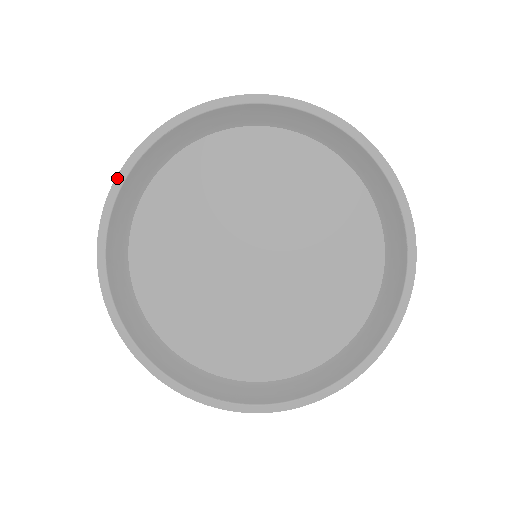
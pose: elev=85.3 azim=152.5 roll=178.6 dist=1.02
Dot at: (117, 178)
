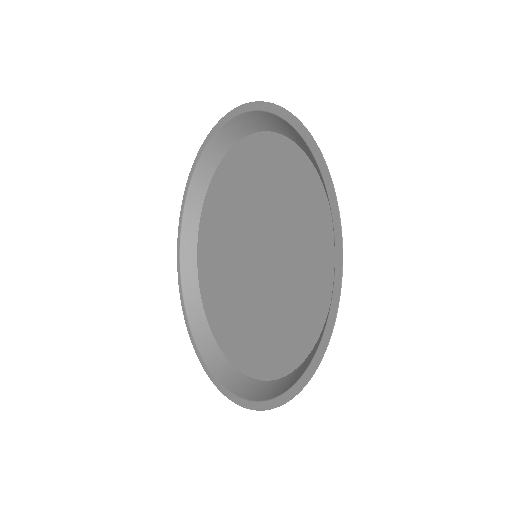
Dot at: (177, 264)
